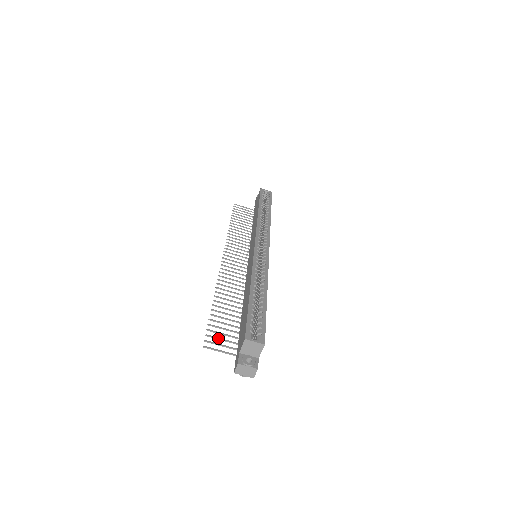
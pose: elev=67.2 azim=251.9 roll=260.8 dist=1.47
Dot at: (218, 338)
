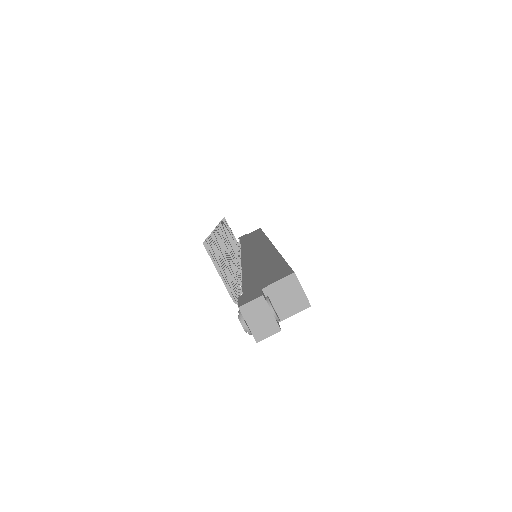
Dot at: occluded
